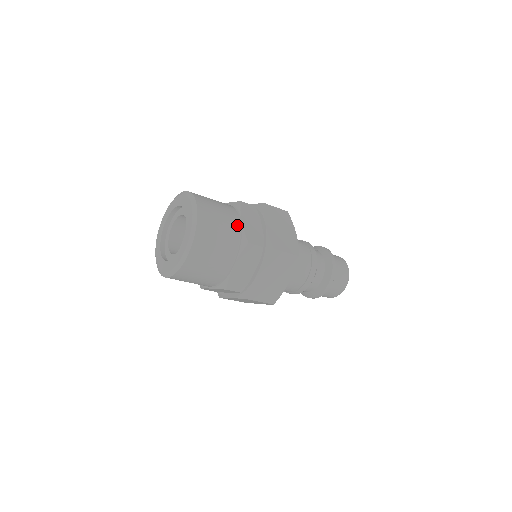
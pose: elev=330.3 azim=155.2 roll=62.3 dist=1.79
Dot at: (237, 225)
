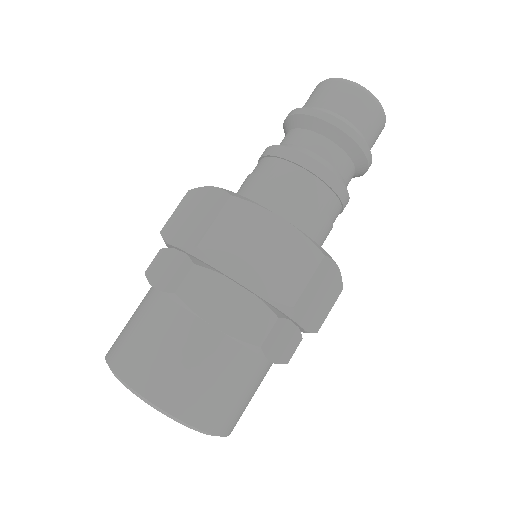
Dot at: (218, 340)
